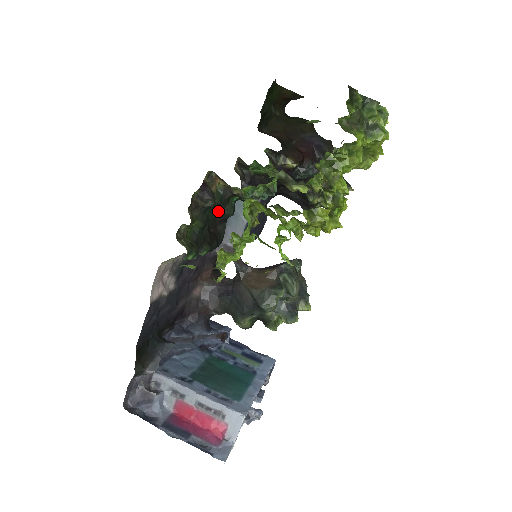
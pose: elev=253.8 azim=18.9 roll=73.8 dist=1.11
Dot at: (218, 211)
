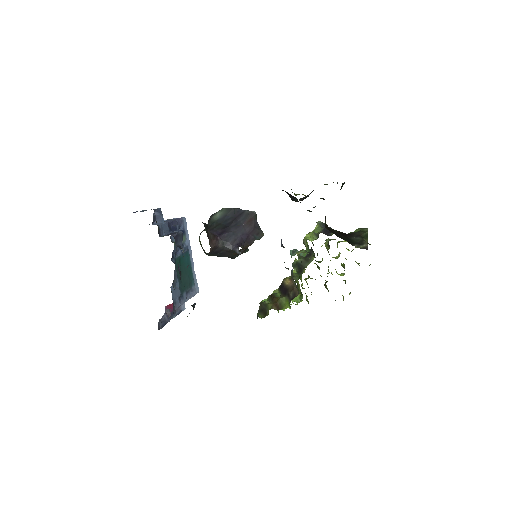
Dot at: occluded
